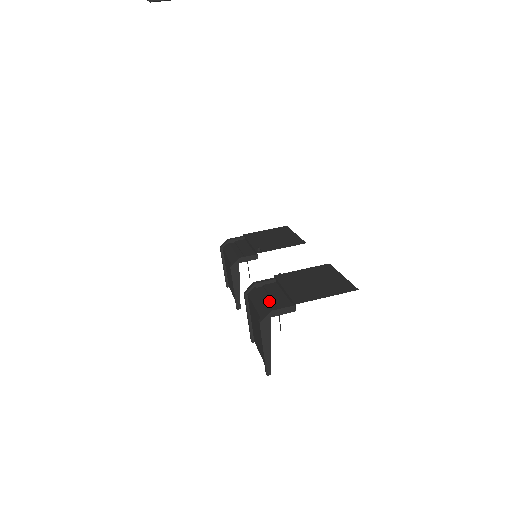
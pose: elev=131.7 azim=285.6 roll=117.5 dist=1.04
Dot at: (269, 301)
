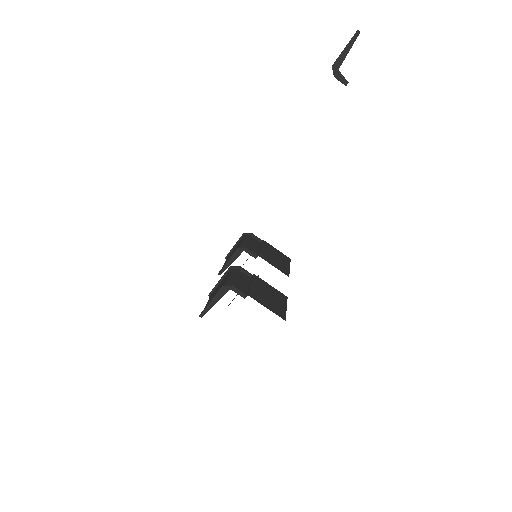
Dot at: (238, 282)
